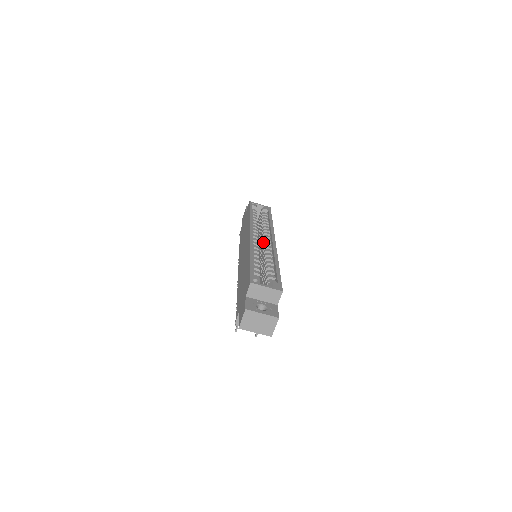
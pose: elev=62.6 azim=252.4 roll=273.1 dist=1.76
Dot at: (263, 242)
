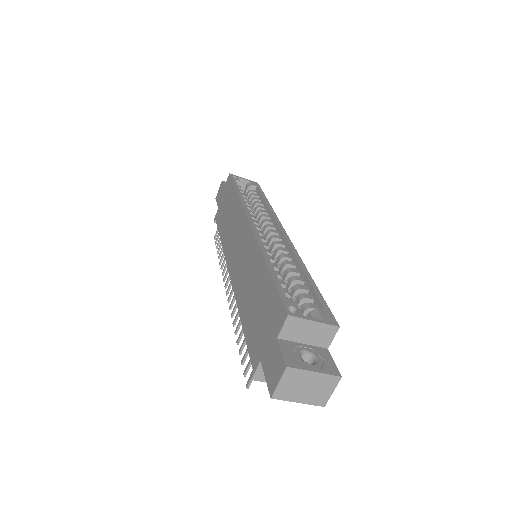
Dot at: (267, 235)
